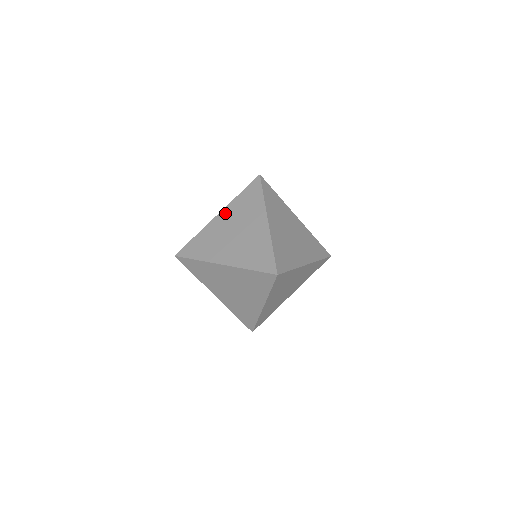
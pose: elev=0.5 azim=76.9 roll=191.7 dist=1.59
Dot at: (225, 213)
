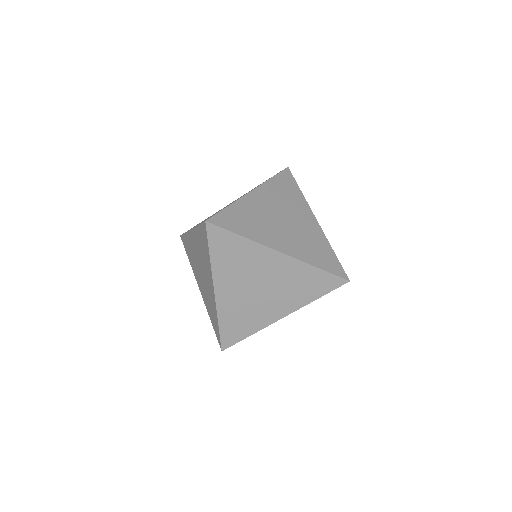
Dot at: (262, 192)
